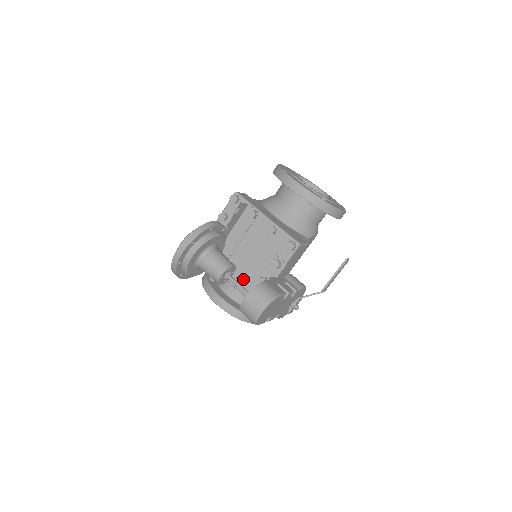
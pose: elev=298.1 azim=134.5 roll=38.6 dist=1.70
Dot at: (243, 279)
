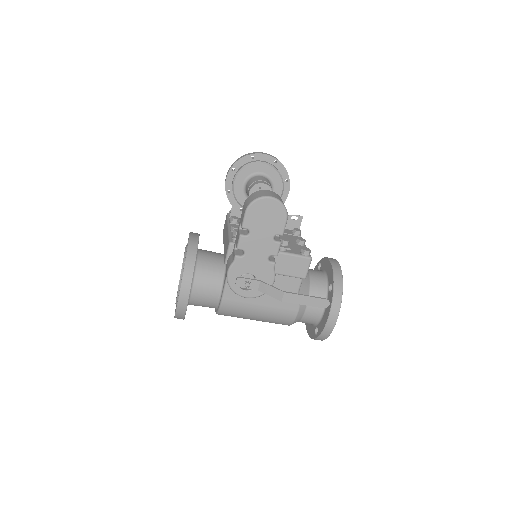
Dot at: occluded
